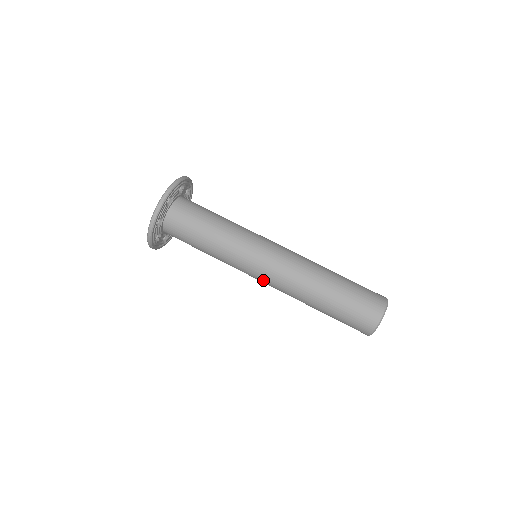
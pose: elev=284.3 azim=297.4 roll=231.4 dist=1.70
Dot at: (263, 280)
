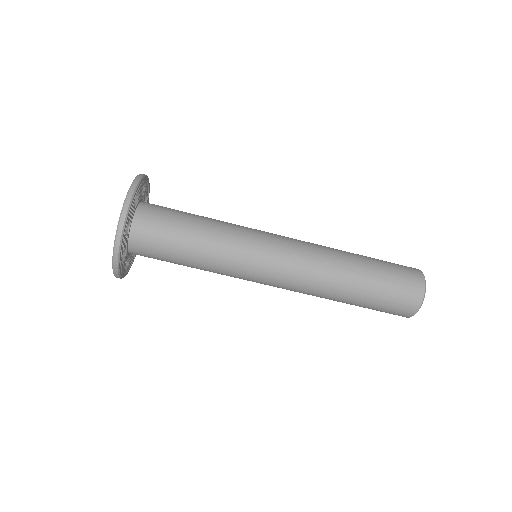
Dot at: occluded
